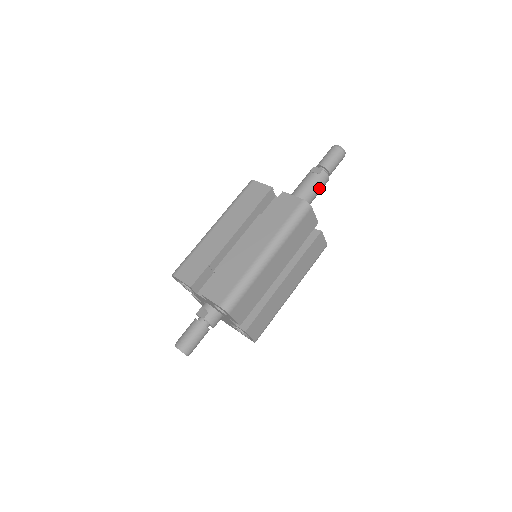
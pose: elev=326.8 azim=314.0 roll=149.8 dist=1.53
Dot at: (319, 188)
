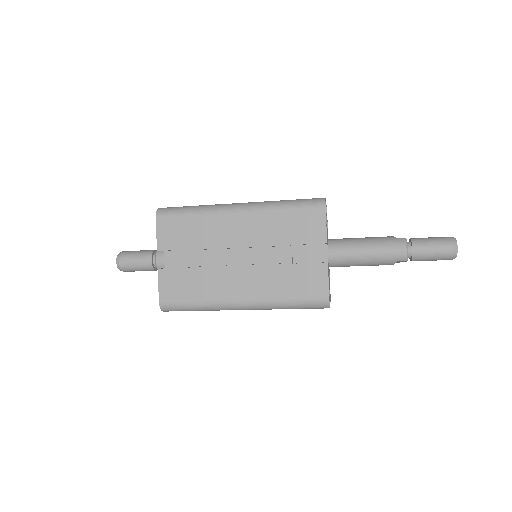
Dot at: (382, 249)
